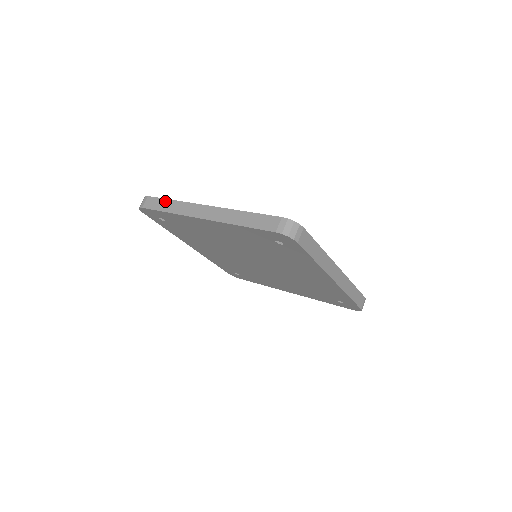
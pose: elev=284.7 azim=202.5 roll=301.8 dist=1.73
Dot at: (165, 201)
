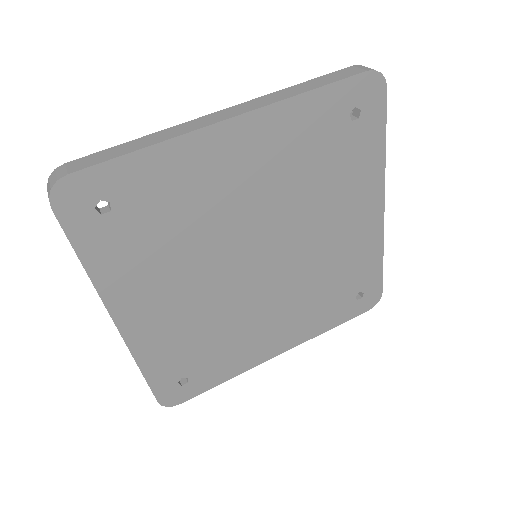
Dot at: (121, 145)
